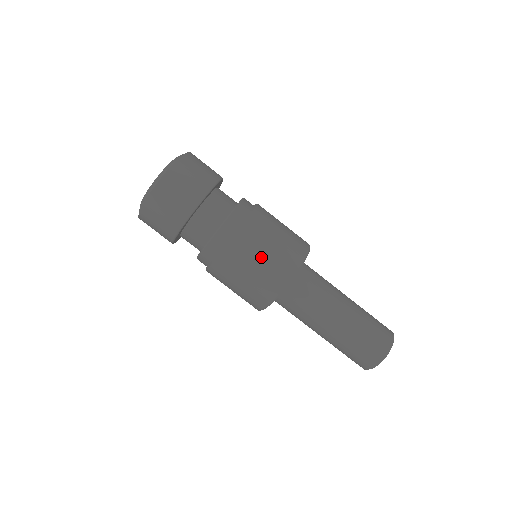
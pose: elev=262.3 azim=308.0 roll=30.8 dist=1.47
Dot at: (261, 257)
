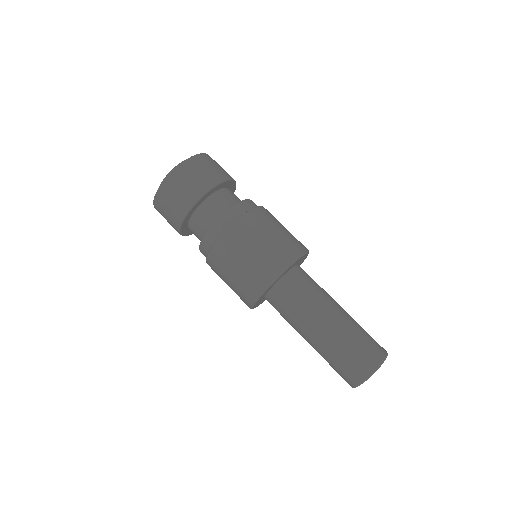
Dot at: (281, 227)
